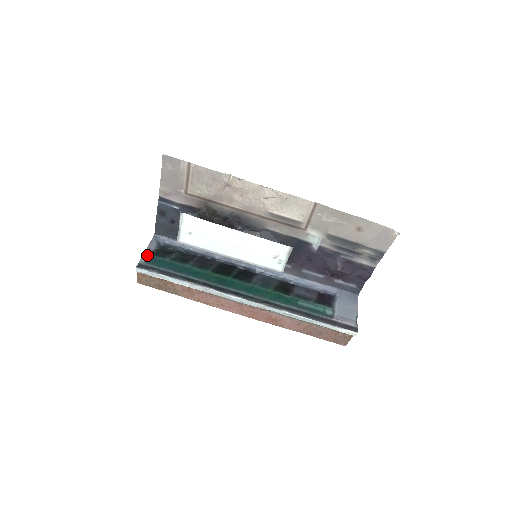
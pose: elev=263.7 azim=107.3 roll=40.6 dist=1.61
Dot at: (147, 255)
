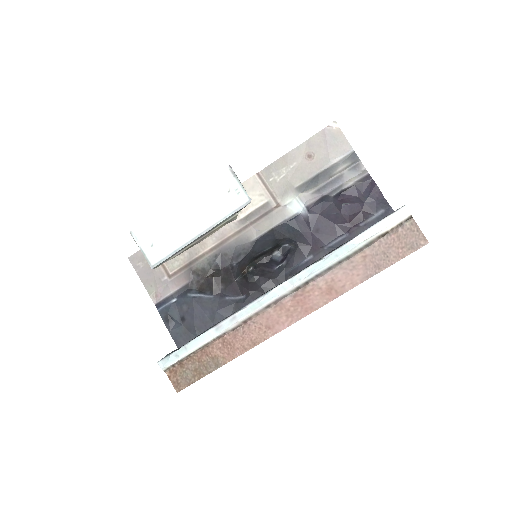
Dot at: occluded
